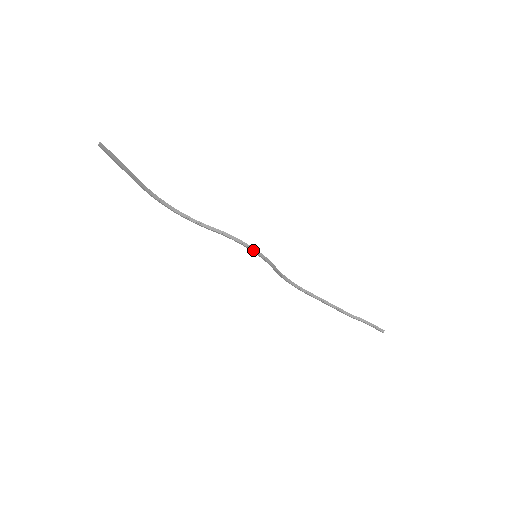
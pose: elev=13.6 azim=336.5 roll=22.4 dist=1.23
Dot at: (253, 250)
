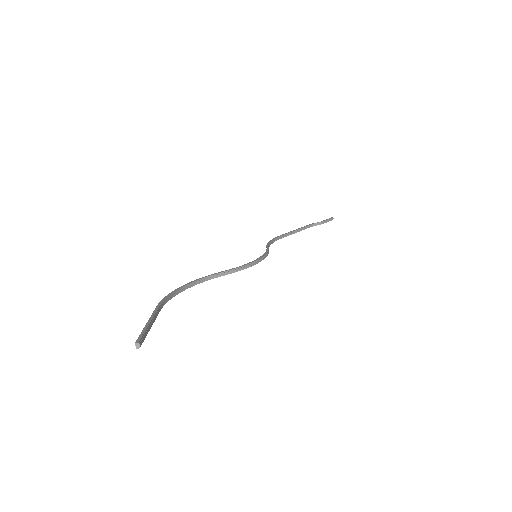
Dot at: (261, 260)
